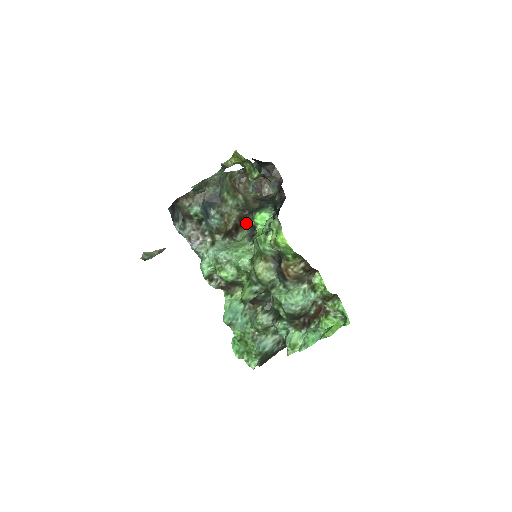
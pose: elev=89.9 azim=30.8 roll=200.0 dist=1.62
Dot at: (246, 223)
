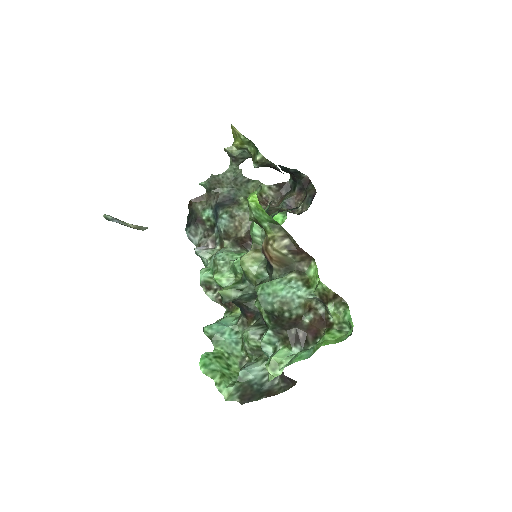
Dot at: occluded
